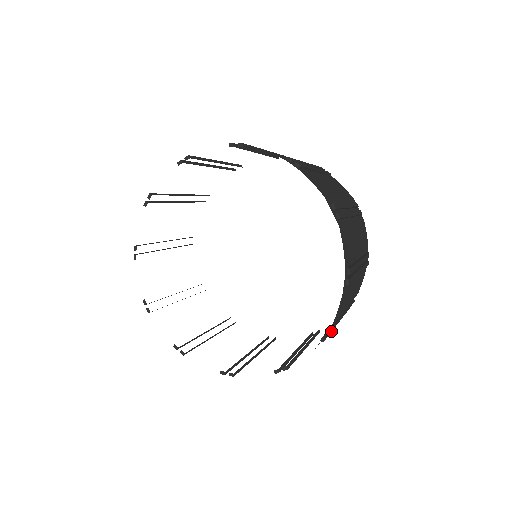
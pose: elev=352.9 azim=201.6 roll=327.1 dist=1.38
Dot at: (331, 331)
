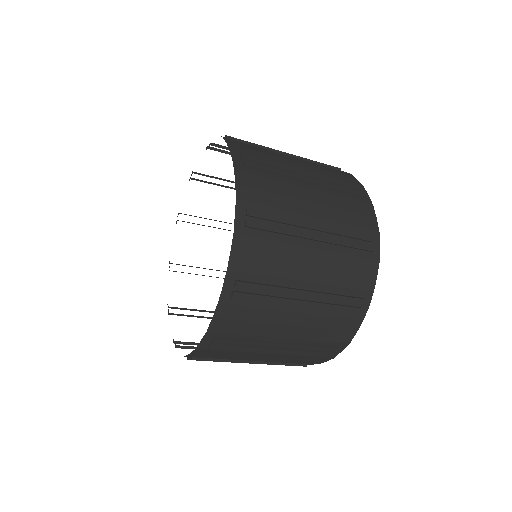
Dot at: (221, 341)
